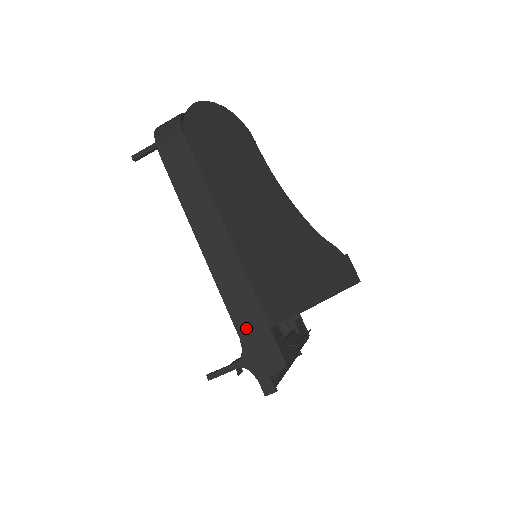
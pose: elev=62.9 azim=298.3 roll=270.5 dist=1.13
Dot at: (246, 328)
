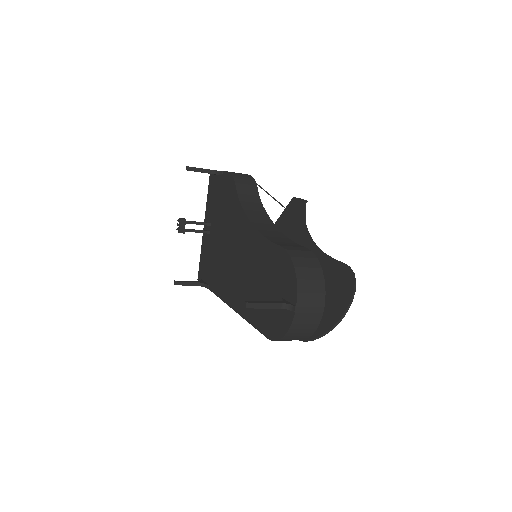
Dot at: occluded
